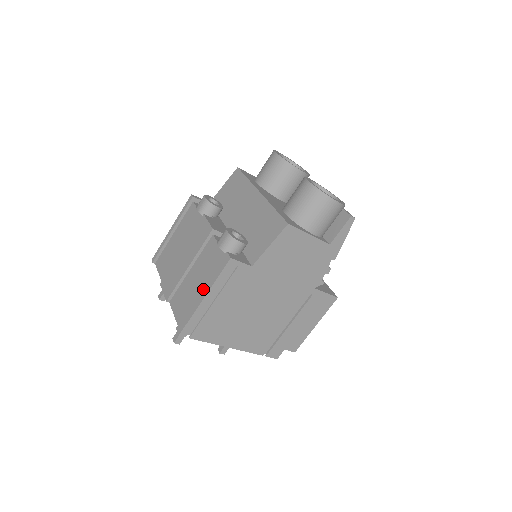
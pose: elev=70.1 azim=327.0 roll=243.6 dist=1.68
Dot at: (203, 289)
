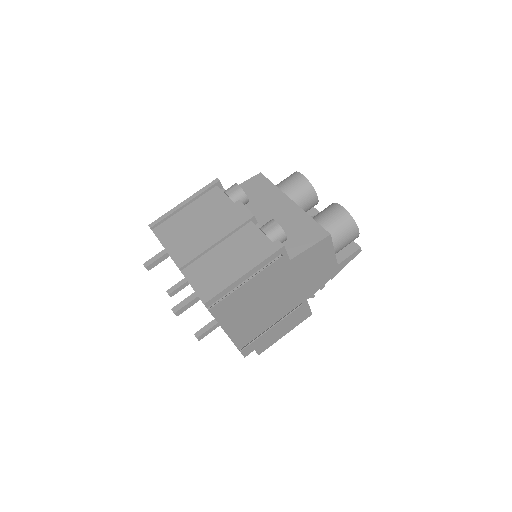
Dot at: (243, 266)
